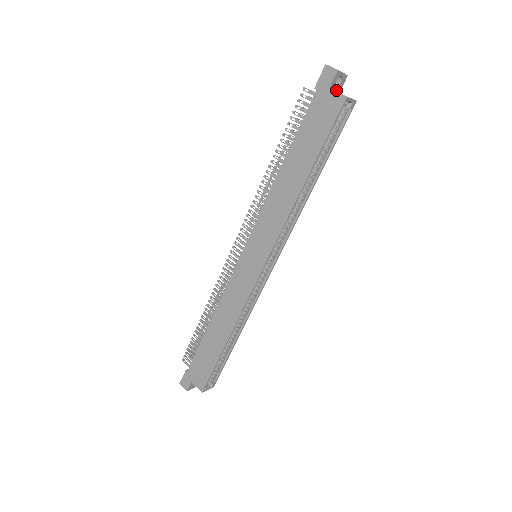
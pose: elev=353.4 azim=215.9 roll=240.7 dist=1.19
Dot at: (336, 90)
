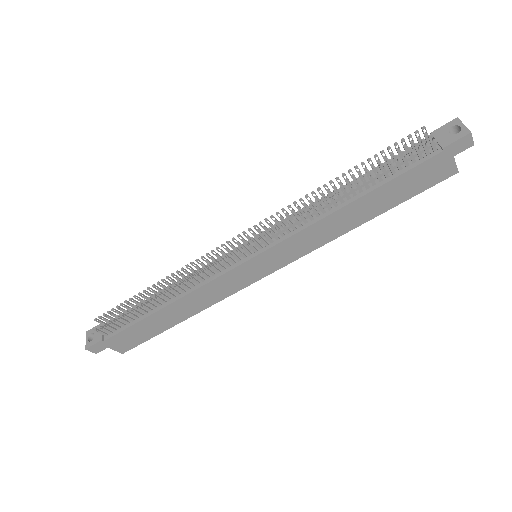
Dot at: occluded
